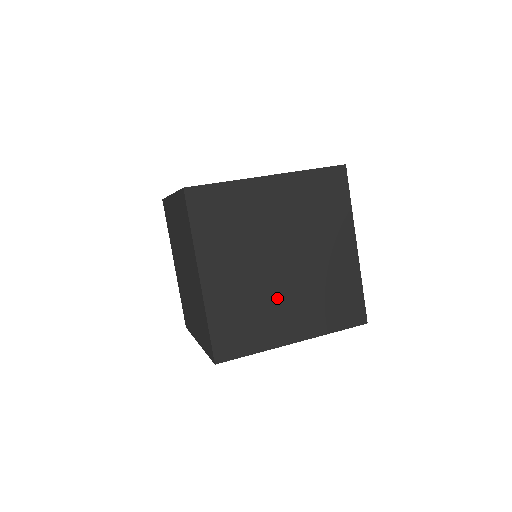
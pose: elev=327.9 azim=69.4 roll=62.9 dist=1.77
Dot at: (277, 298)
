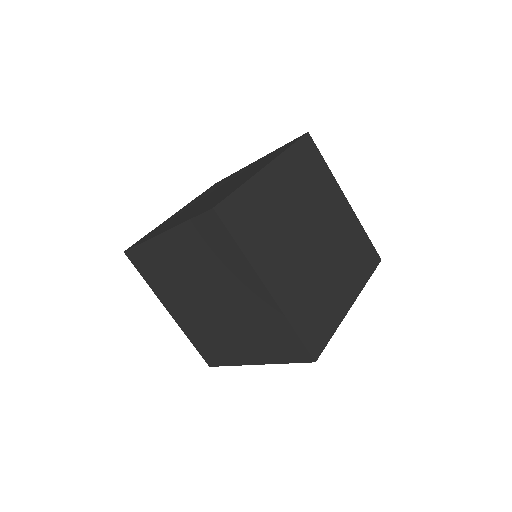
Dot at: (324, 274)
